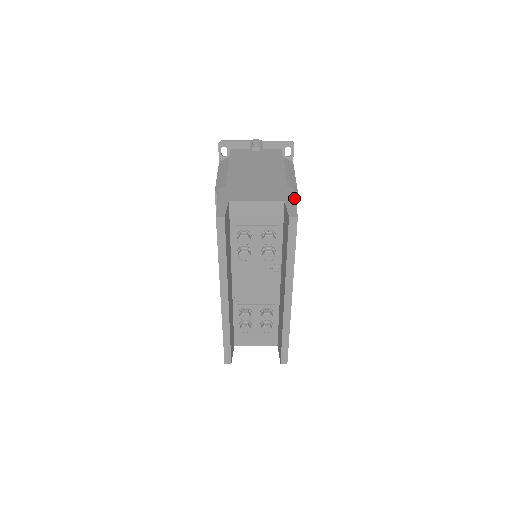
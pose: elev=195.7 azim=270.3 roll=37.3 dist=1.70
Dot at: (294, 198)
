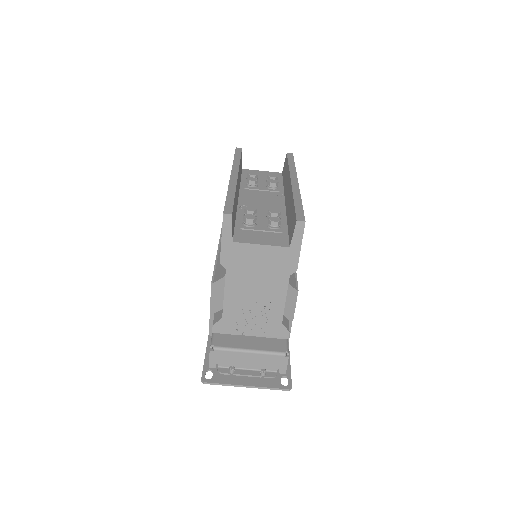
Dot at: occluded
